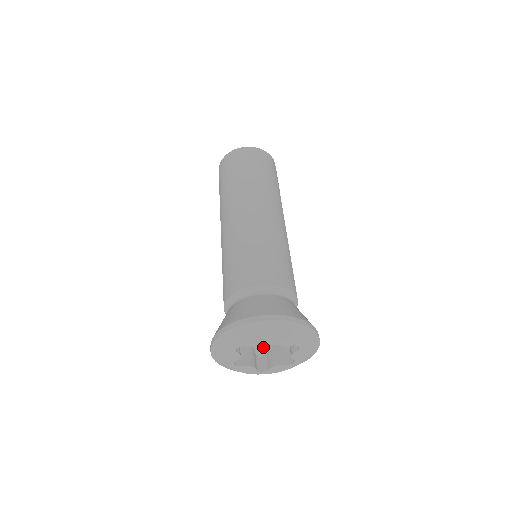
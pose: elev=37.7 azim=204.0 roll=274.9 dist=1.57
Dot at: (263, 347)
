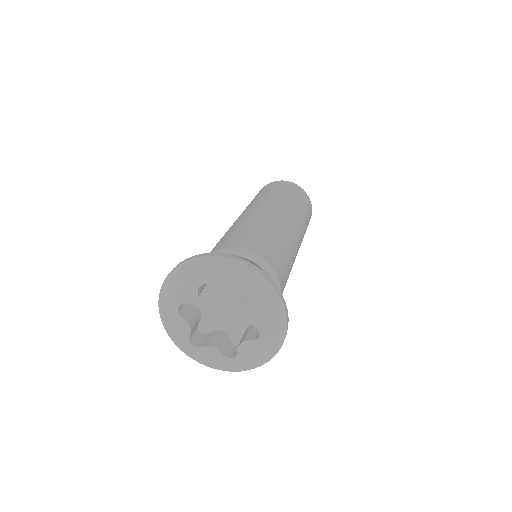
Dot at: (238, 332)
